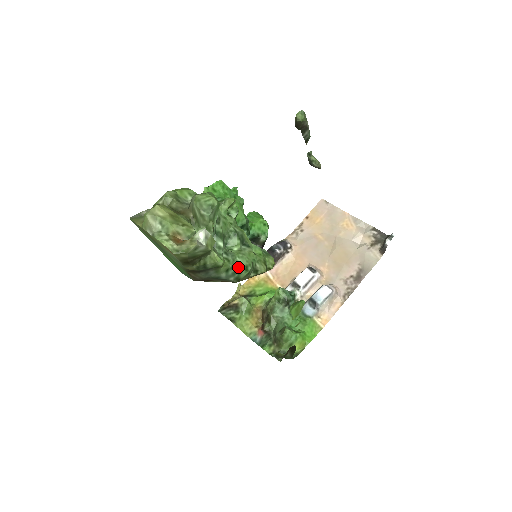
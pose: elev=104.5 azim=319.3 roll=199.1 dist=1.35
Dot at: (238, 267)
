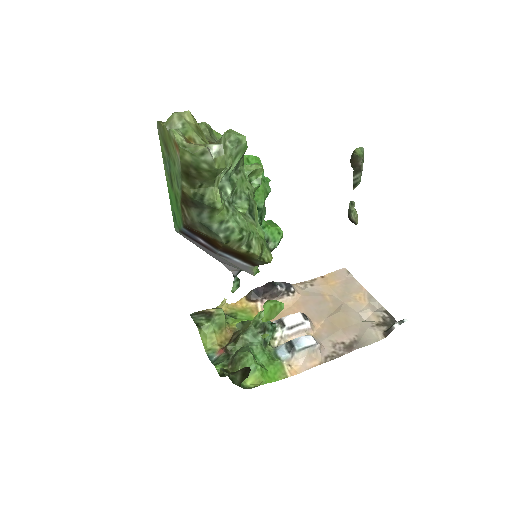
Dot at: (234, 224)
